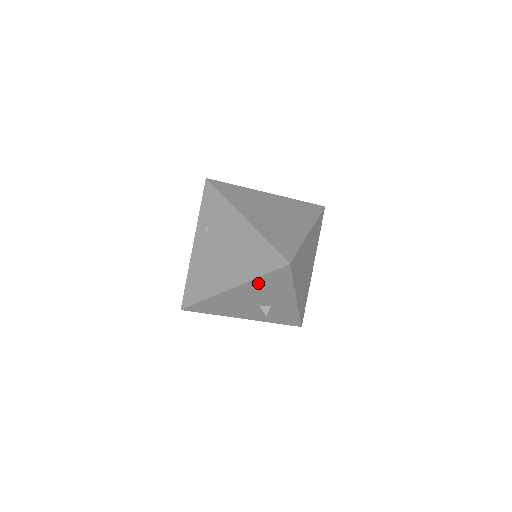
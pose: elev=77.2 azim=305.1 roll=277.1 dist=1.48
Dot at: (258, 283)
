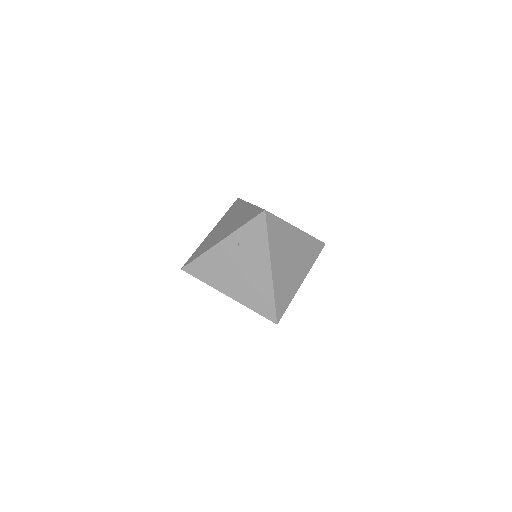
Dot at: occluded
